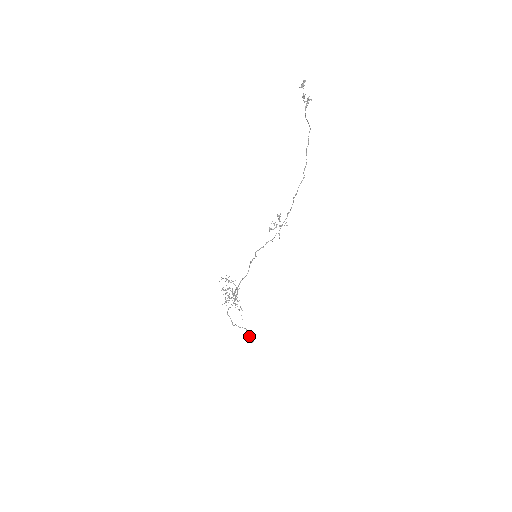
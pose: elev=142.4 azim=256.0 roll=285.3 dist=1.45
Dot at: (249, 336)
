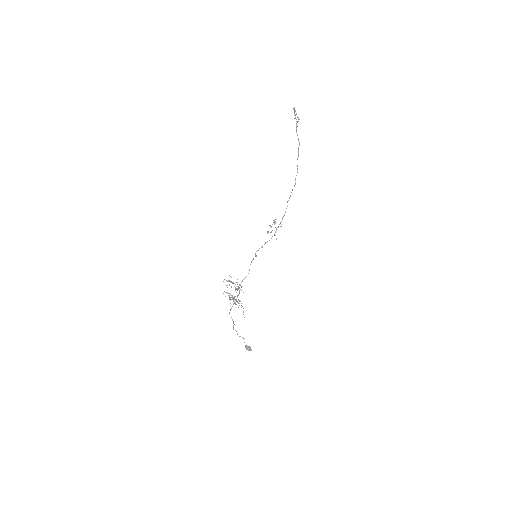
Dot at: occluded
